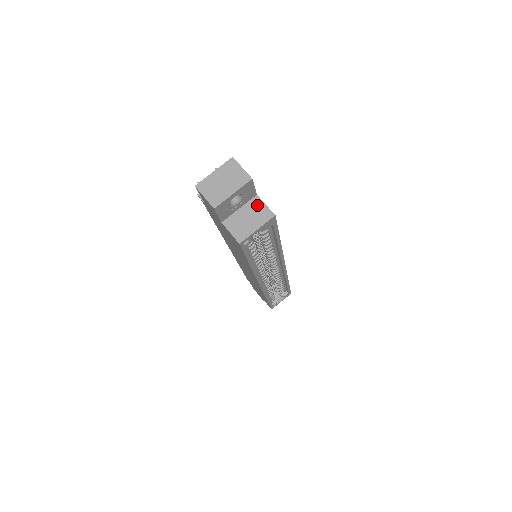
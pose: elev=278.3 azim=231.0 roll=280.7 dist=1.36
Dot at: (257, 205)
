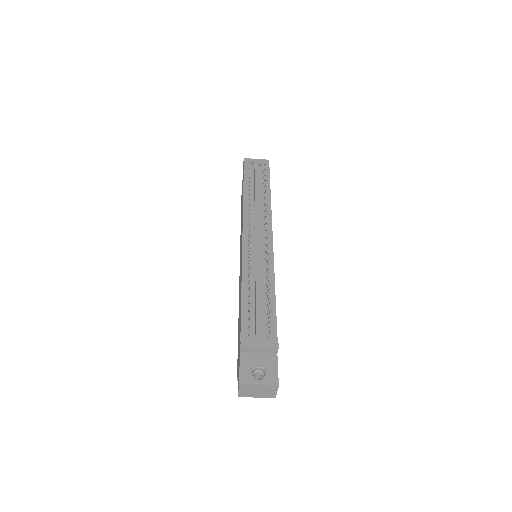
Dot at: occluded
